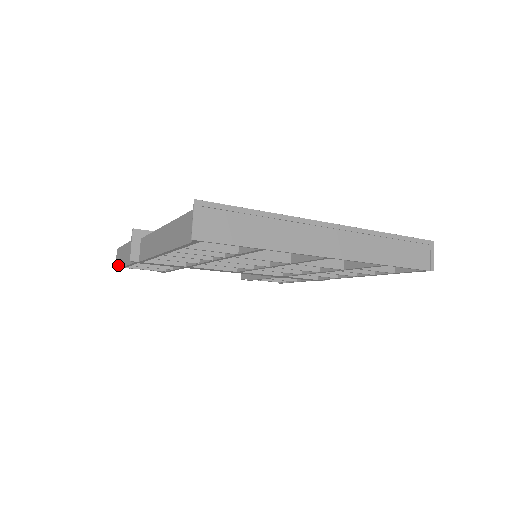
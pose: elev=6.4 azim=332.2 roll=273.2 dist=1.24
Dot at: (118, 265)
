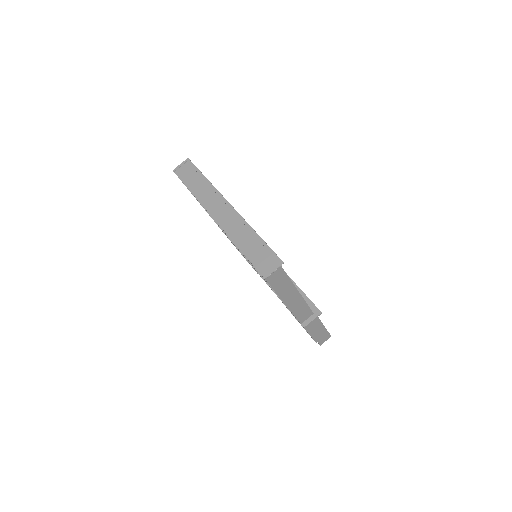
Dot at: occluded
